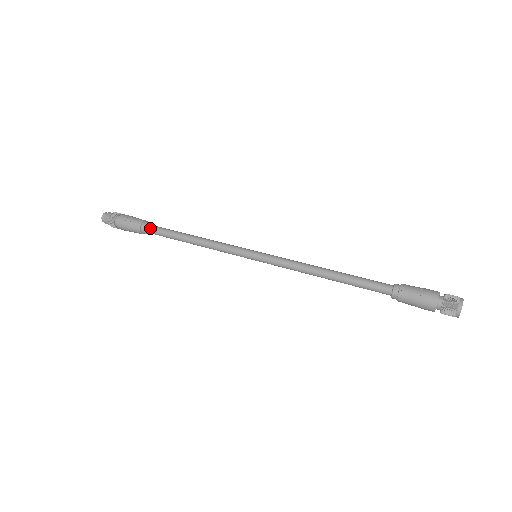
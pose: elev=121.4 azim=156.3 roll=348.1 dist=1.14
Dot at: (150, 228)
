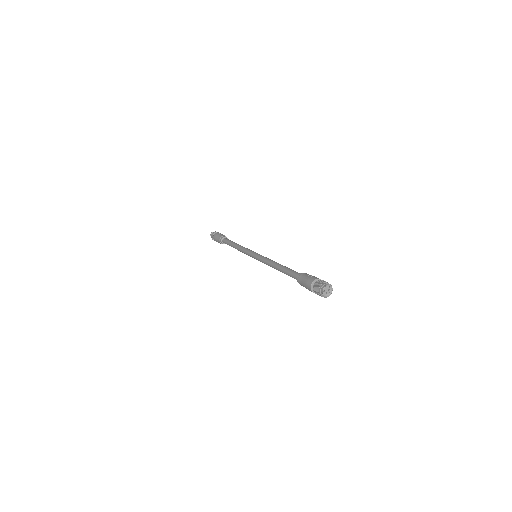
Dot at: (225, 239)
